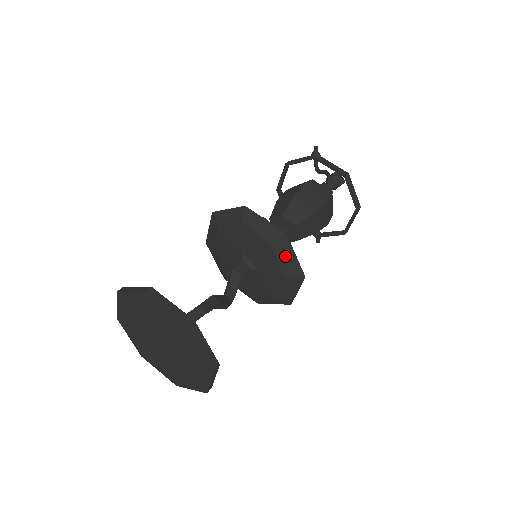
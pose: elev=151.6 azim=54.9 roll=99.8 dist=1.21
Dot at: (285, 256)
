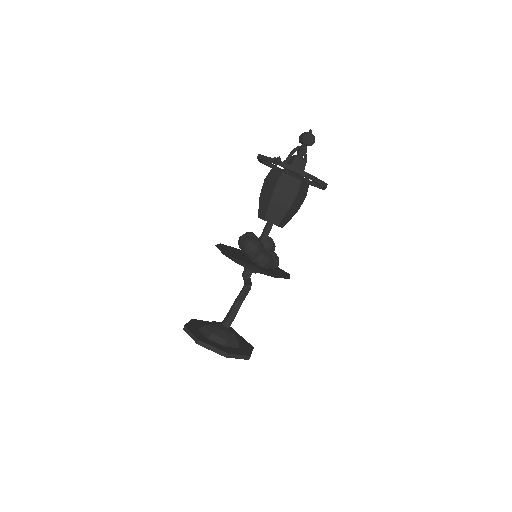
Dot at: (271, 275)
